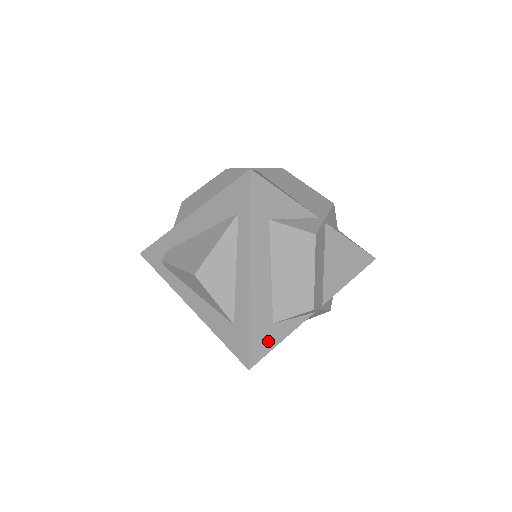
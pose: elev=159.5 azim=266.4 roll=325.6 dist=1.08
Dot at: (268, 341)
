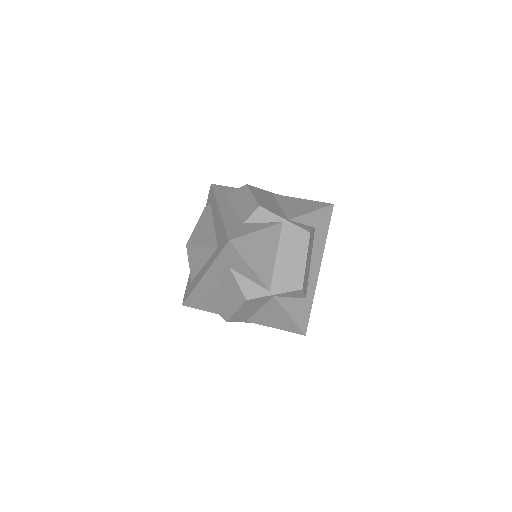
Dot at: (200, 305)
